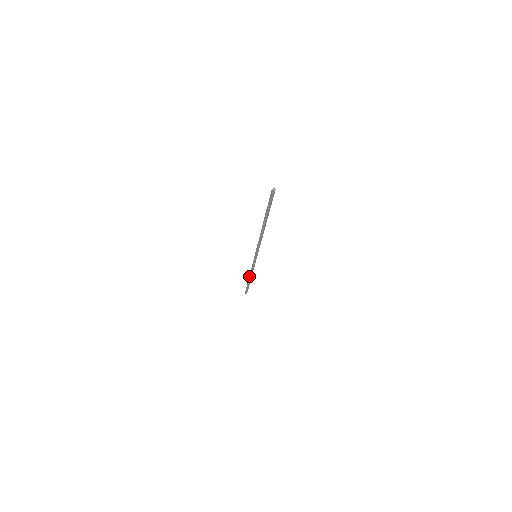
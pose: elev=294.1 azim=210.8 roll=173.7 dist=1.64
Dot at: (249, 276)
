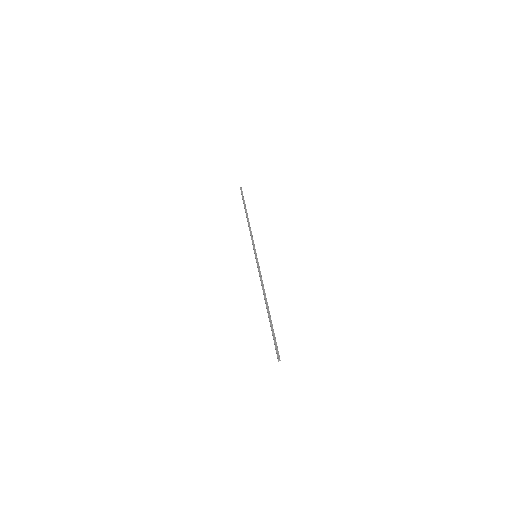
Dot at: (247, 219)
